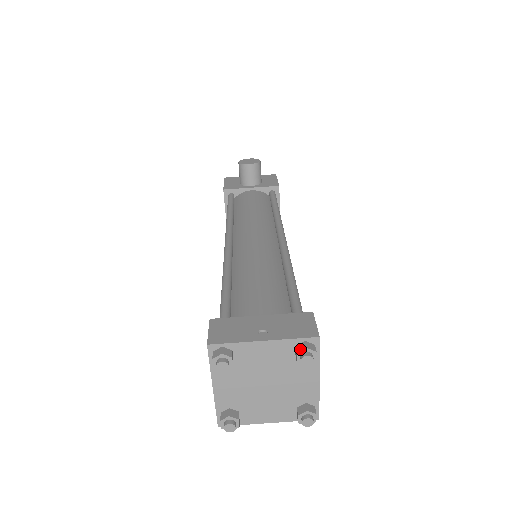
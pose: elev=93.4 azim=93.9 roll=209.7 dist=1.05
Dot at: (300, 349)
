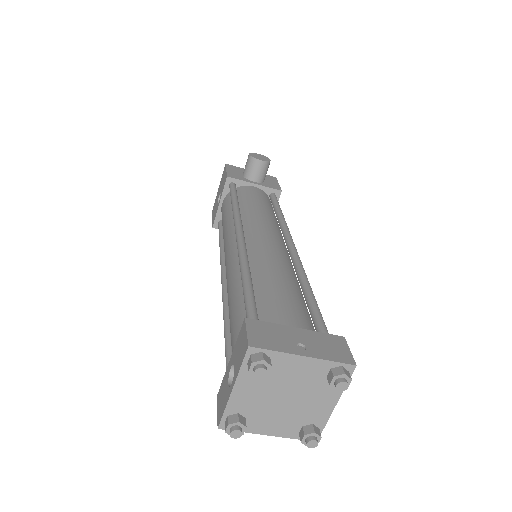
Dot at: (338, 373)
